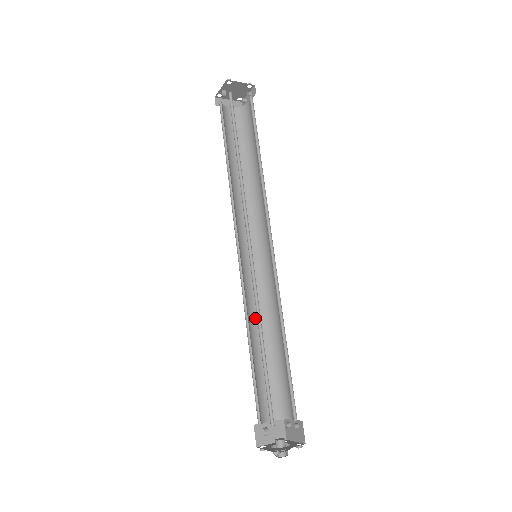
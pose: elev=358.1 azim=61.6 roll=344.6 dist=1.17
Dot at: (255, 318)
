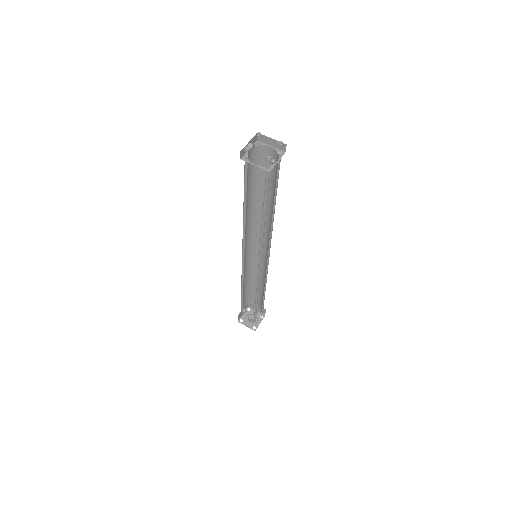
Dot at: occluded
